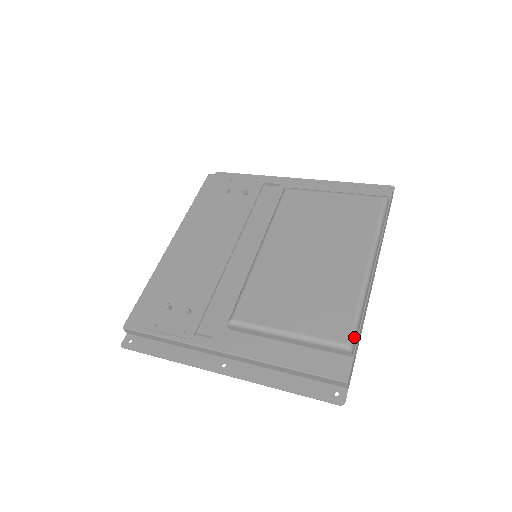
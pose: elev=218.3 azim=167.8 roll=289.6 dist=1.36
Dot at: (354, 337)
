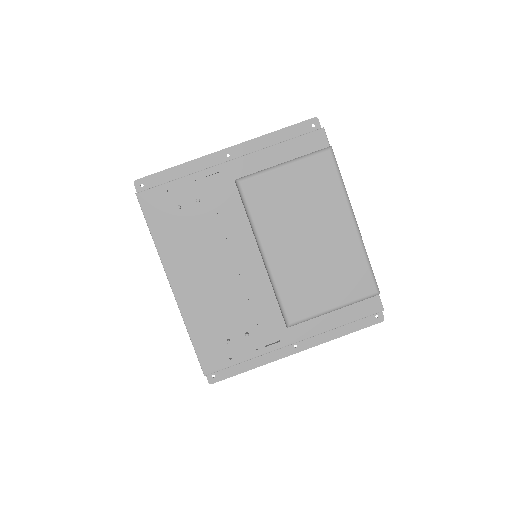
Dot at: occluded
